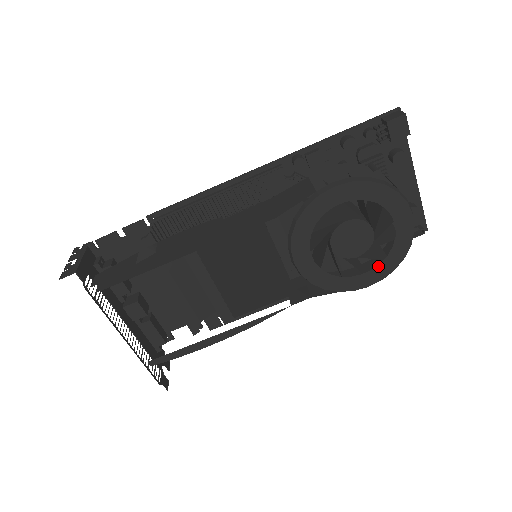
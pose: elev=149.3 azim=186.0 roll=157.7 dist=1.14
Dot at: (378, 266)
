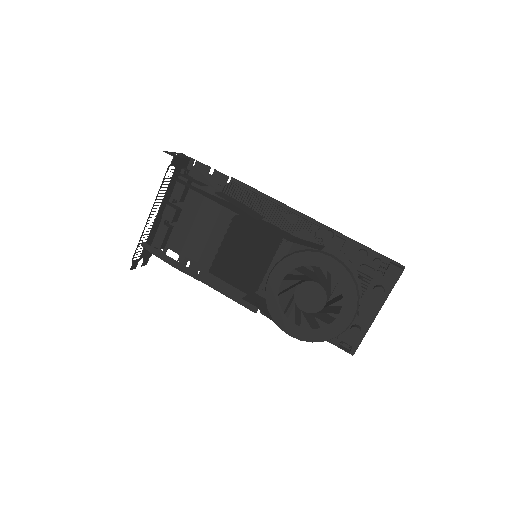
Dot at: (307, 329)
